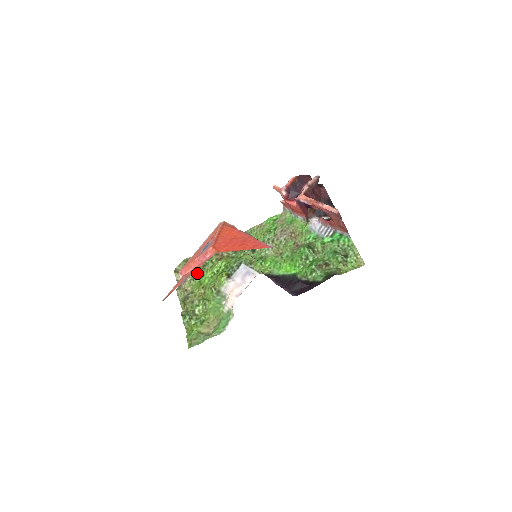
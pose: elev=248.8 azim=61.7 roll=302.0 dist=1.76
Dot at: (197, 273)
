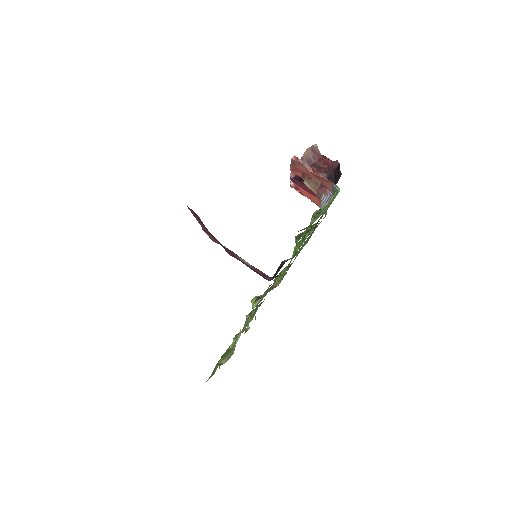
Dot at: (254, 313)
